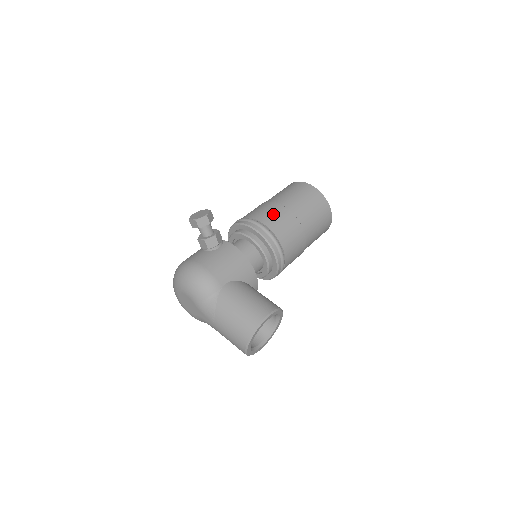
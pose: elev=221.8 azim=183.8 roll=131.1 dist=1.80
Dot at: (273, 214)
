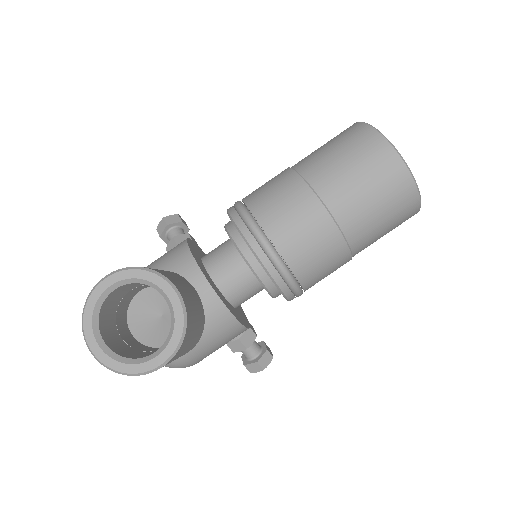
Dot at: occluded
